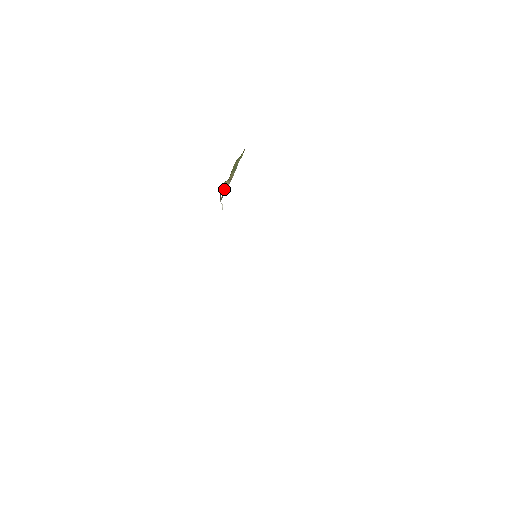
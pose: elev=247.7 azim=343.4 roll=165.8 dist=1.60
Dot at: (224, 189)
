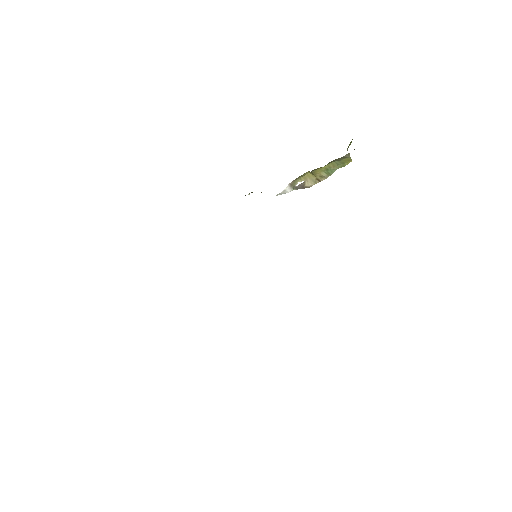
Dot at: (306, 183)
